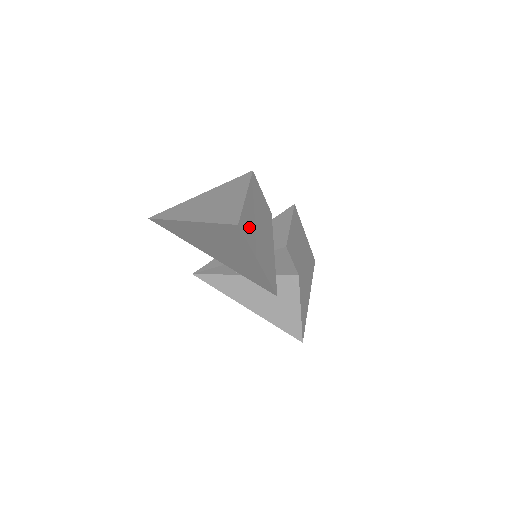
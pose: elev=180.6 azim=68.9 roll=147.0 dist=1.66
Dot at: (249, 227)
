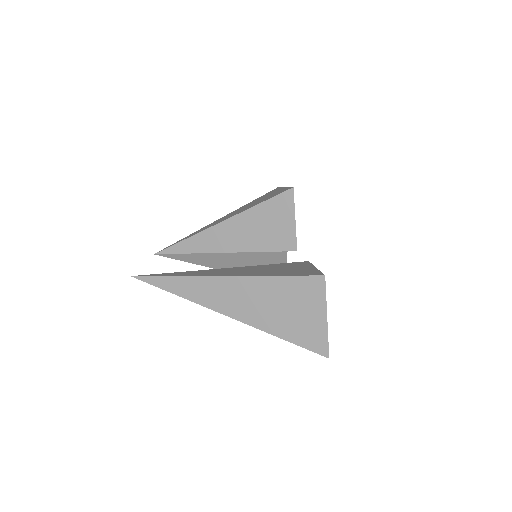
Dot at: occluded
